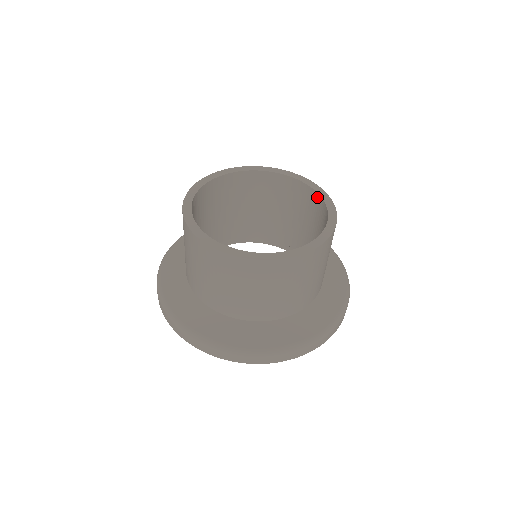
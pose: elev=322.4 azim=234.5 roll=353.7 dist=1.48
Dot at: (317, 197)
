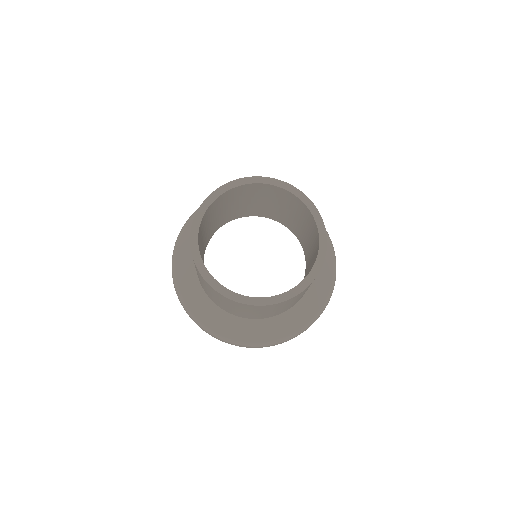
Dot at: (318, 240)
